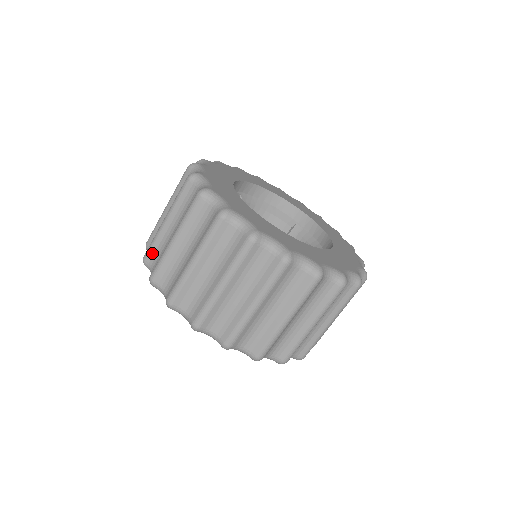
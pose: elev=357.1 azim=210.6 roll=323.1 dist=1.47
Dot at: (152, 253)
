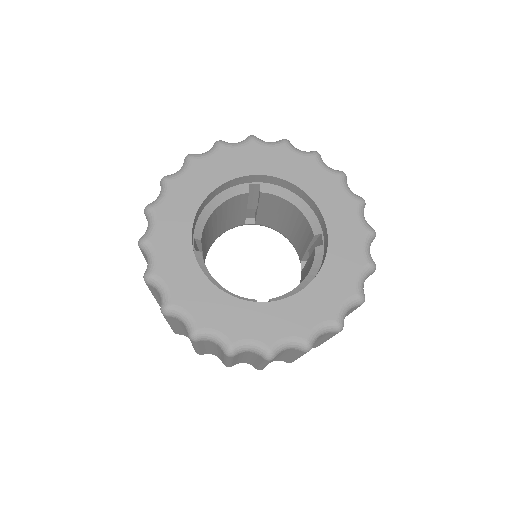
Dot at: occluded
